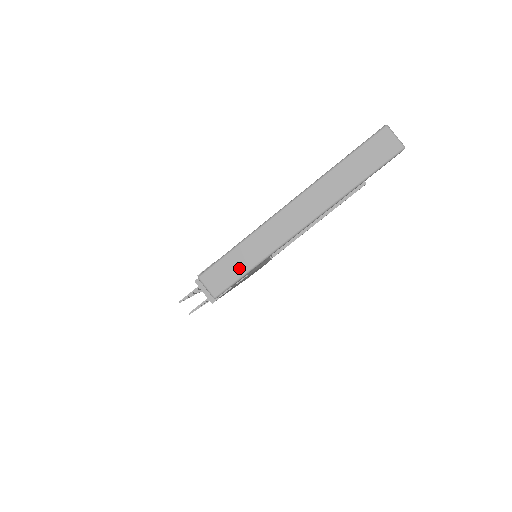
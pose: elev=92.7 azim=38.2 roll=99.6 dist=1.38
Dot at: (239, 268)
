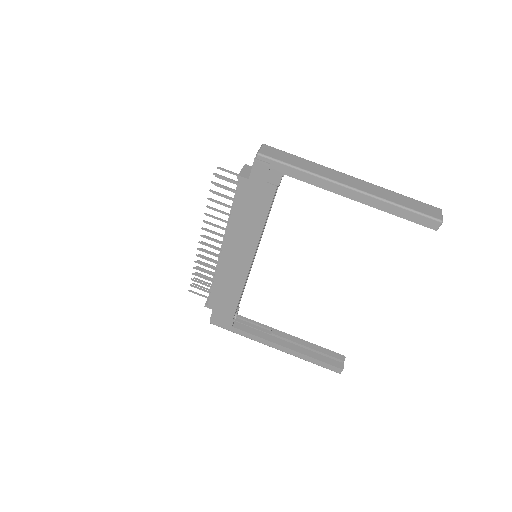
Dot at: (290, 161)
